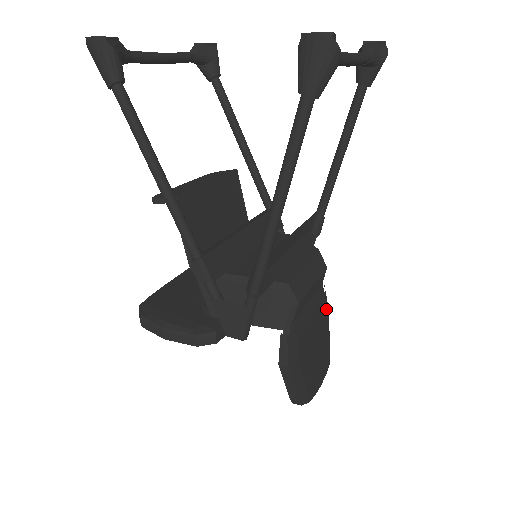
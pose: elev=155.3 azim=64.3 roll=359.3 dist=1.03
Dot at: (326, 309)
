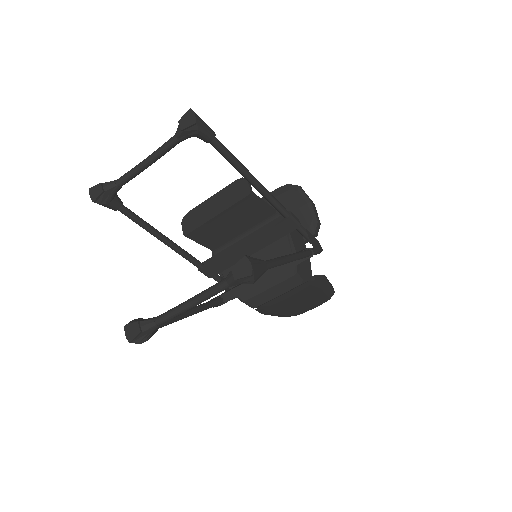
Dot at: (316, 288)
